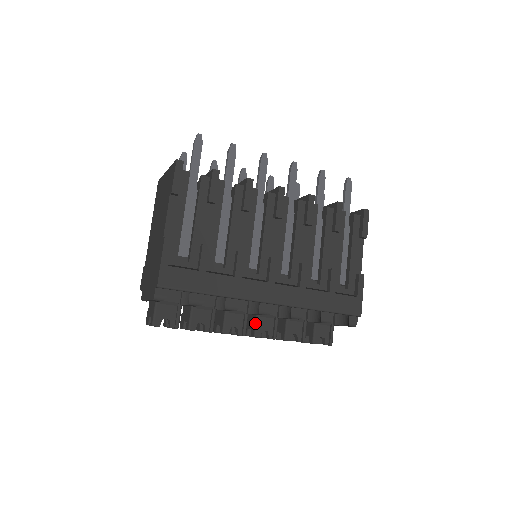
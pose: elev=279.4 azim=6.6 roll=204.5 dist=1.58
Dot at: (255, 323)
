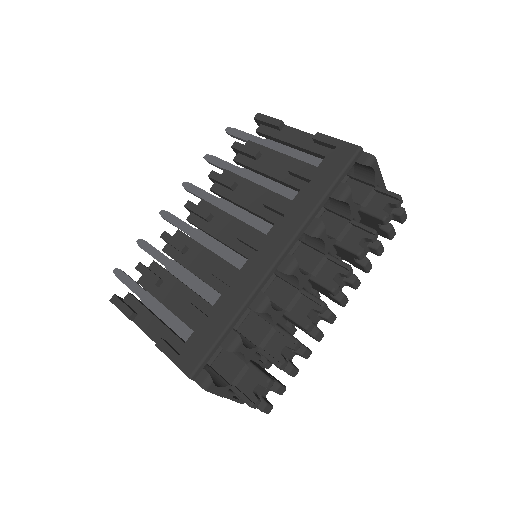
Dot at: (318, 285)
